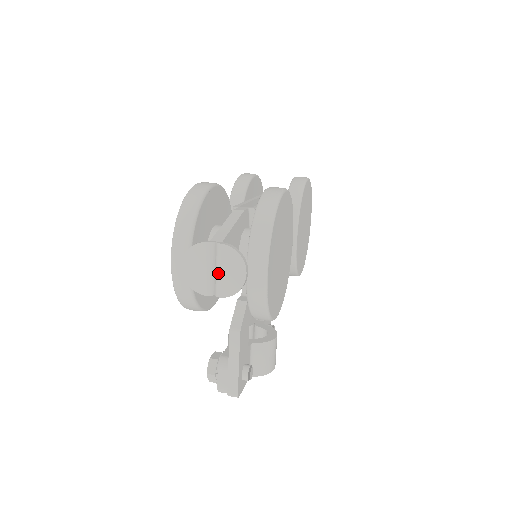
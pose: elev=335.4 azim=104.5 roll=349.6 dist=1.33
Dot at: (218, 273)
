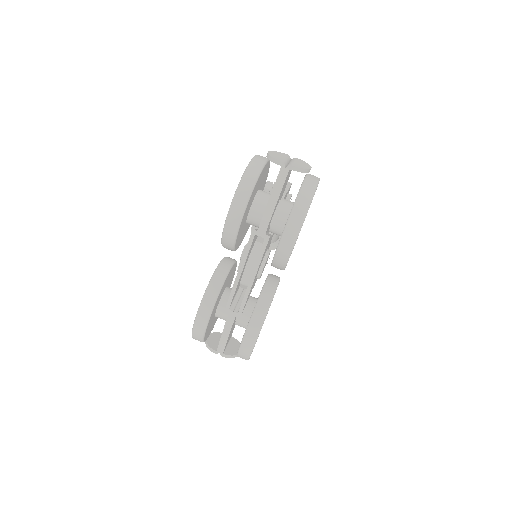
Dot at: occluded
